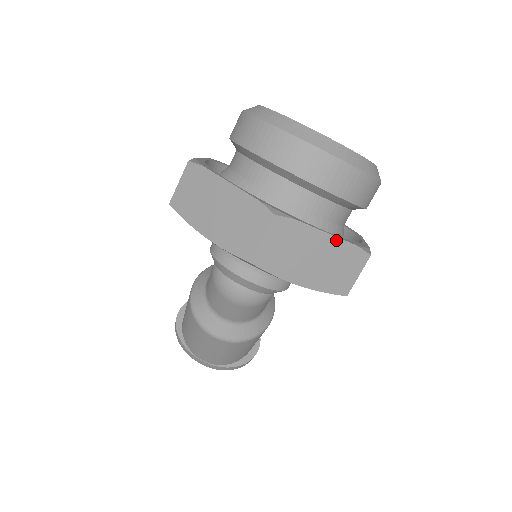
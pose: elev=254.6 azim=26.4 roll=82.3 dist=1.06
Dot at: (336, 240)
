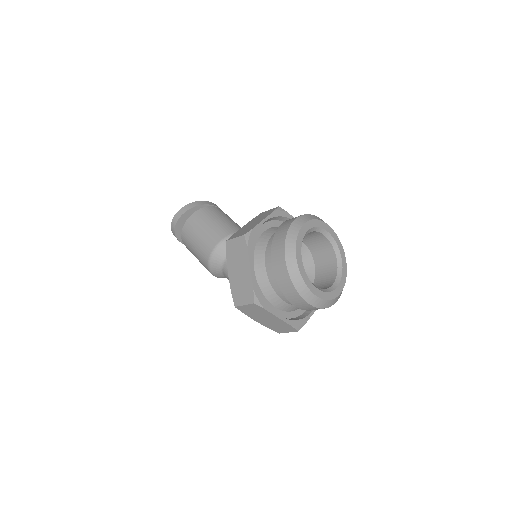
Dot at: occluded
